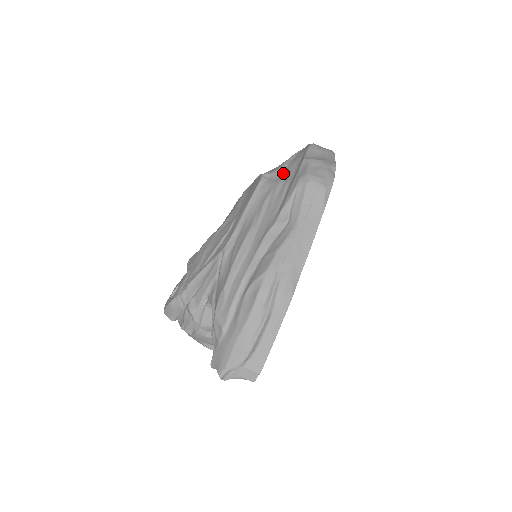
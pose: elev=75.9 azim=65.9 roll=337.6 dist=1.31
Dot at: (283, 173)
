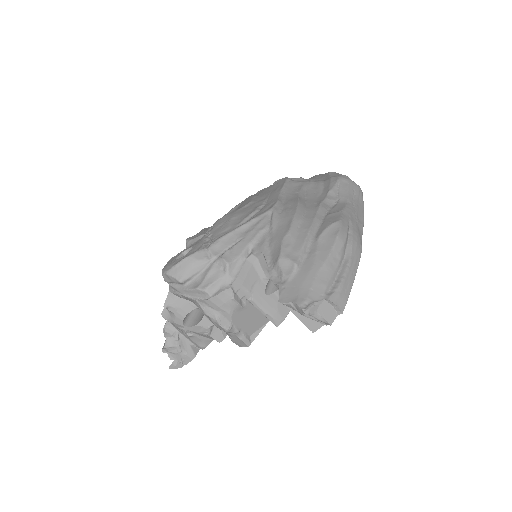
Dot at: (307, 180)
